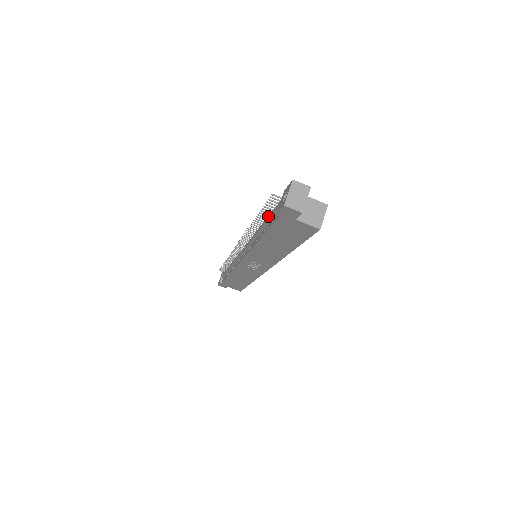
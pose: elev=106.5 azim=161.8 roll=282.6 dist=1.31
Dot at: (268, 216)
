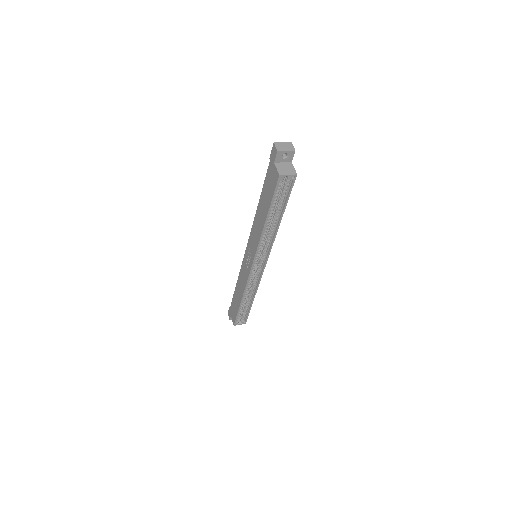
Dot at: occluded
